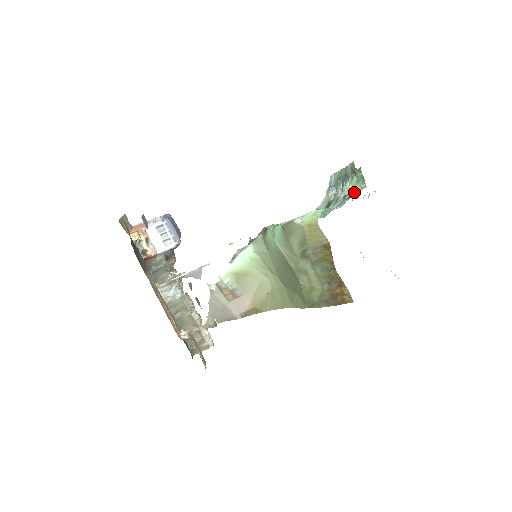
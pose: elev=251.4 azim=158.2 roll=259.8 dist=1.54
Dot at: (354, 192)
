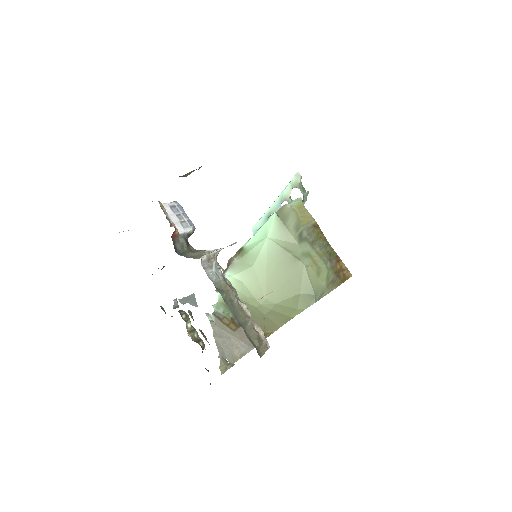
Dot at: (308, 191)
